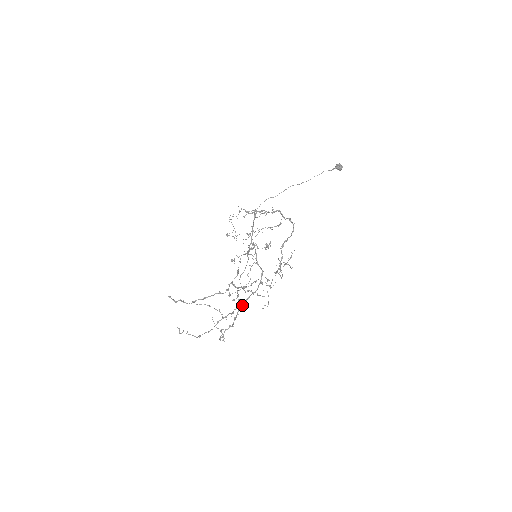
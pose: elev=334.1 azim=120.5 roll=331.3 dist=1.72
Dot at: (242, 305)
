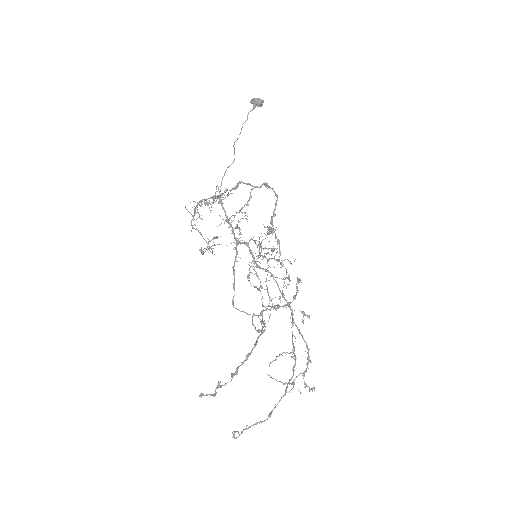
Dot at: (296, 326)
